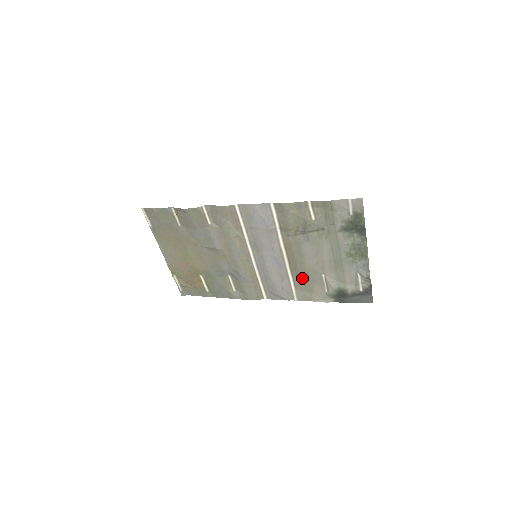
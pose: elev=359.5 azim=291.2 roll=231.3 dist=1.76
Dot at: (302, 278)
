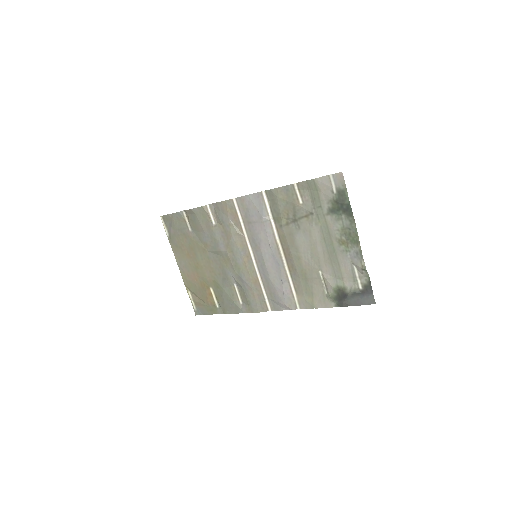
Dot at: (301, 278)
